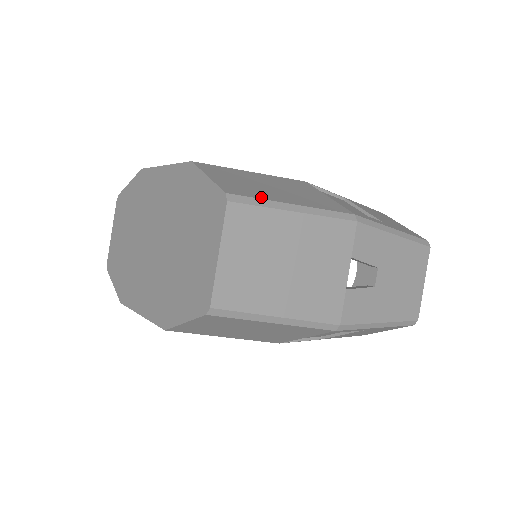
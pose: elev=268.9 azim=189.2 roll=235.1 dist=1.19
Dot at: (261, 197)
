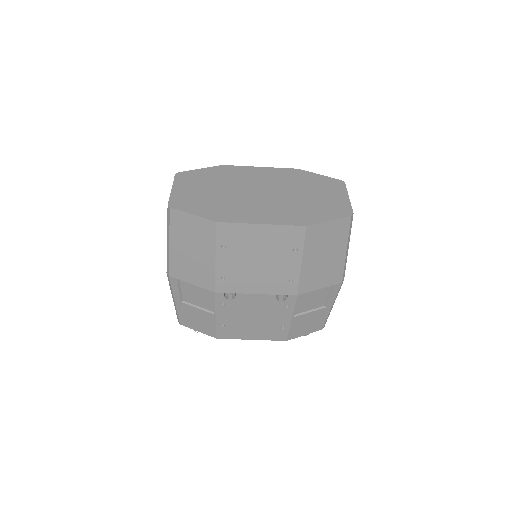
Dot at: occluded
